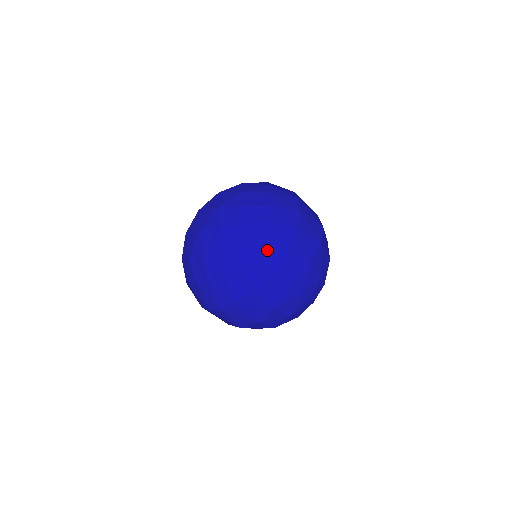
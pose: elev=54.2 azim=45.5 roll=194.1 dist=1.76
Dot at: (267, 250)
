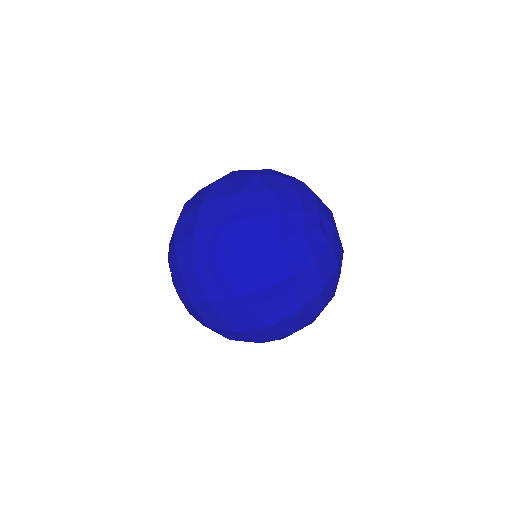
Dot at: (322, 219)
